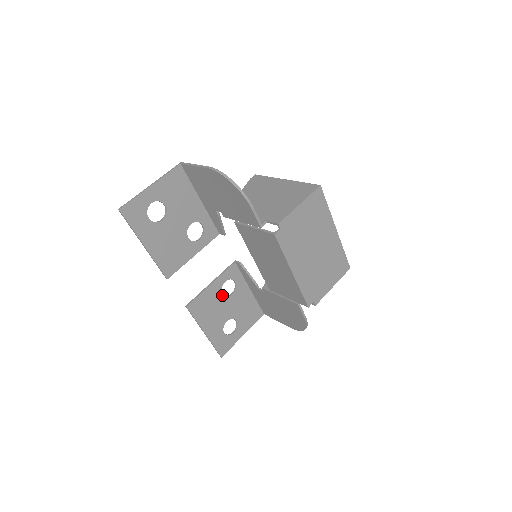
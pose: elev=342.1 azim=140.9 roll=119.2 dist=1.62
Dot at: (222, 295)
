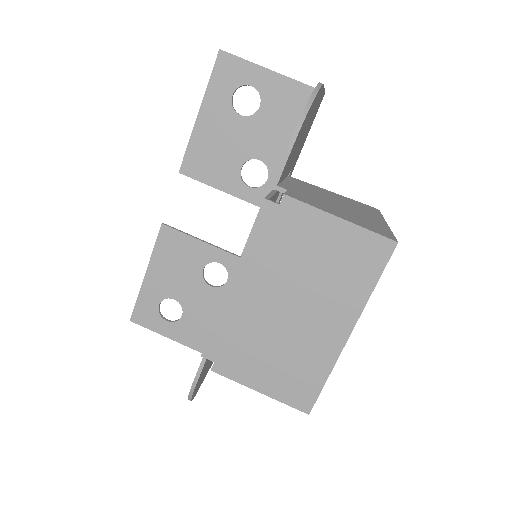
Dot at: (202, 270)
